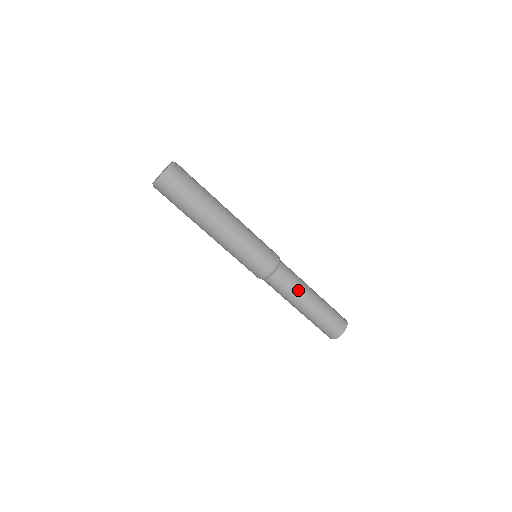
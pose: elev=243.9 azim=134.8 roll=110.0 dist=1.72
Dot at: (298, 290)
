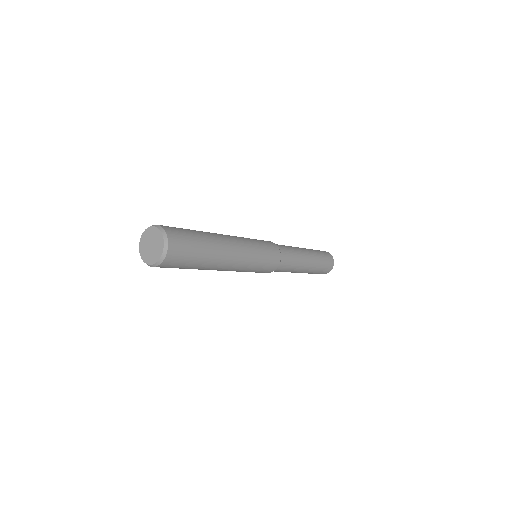
Dot at: (294, 270)
